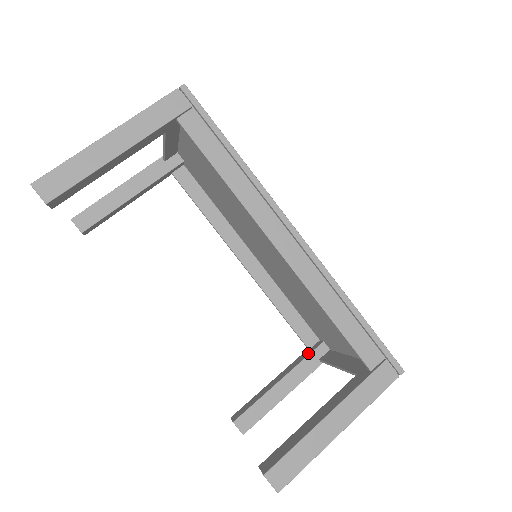
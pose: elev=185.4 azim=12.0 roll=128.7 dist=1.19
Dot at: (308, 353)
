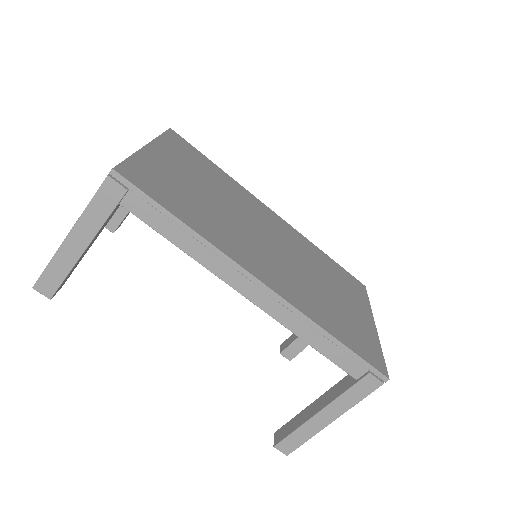
Dot at: occluded
